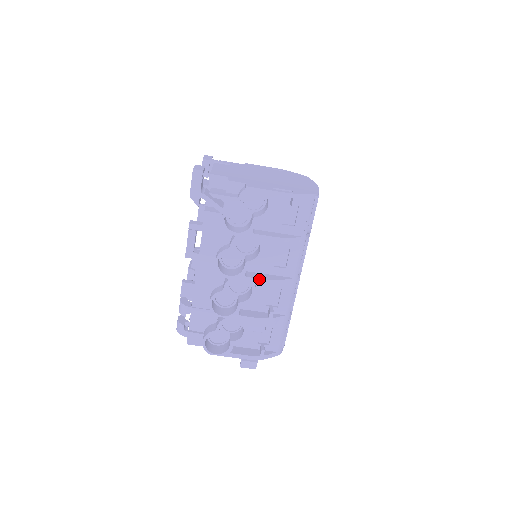
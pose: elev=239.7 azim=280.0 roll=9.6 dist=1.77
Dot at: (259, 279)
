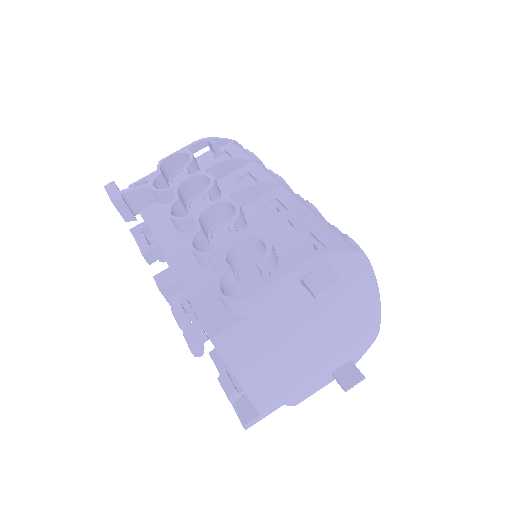
Dot at: (230, 192)
